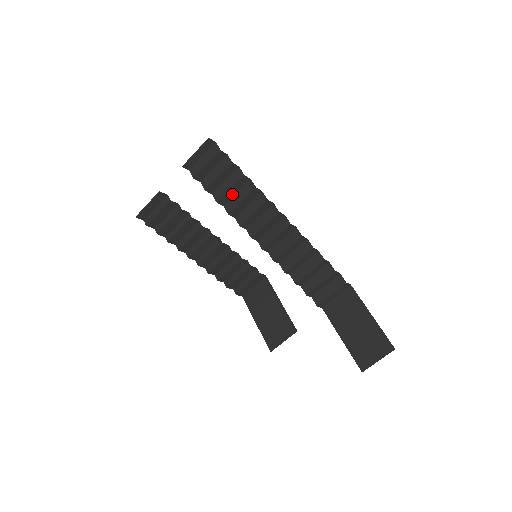
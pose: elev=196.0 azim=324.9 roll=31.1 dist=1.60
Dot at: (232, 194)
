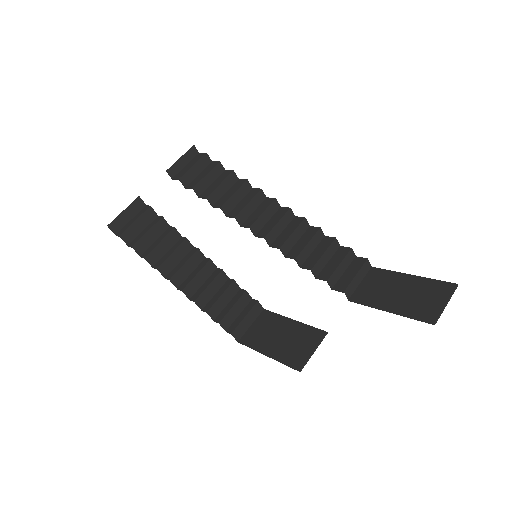
Dot at: (221, 192)
